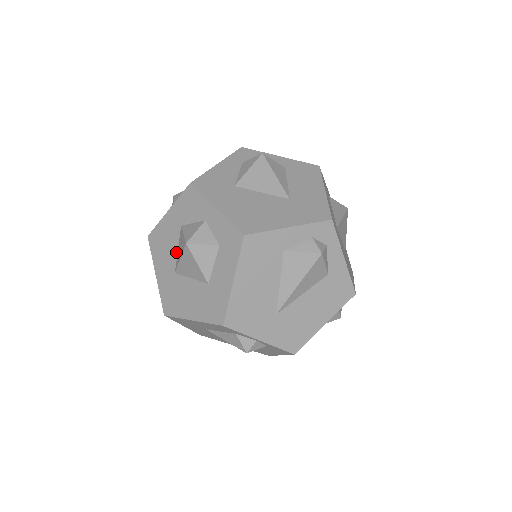
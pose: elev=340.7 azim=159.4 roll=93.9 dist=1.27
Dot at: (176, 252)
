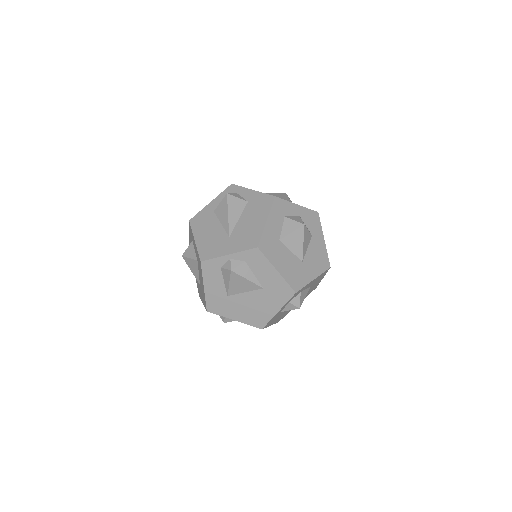
Dot at: occluded
